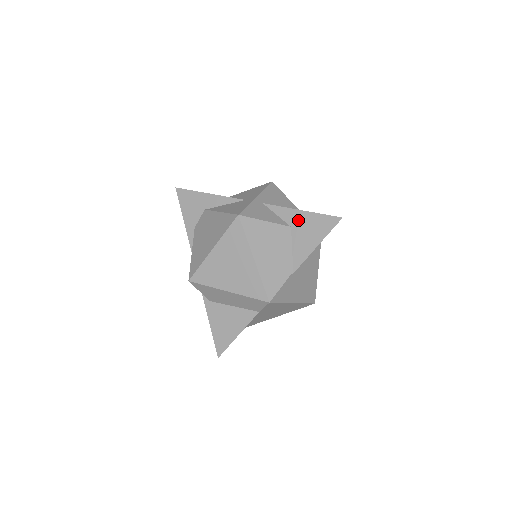
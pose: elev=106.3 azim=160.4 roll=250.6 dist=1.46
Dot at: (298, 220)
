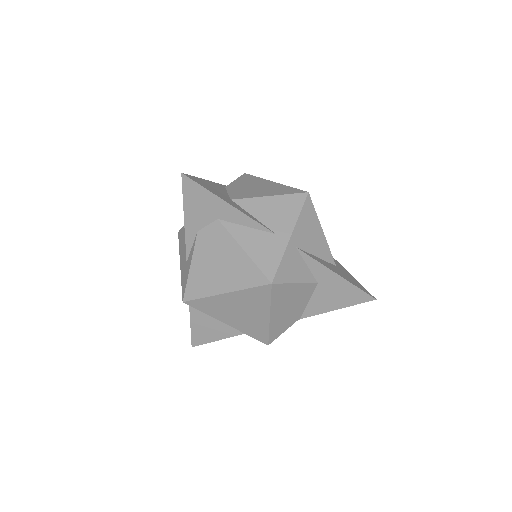
Dot at: (329, 281)
